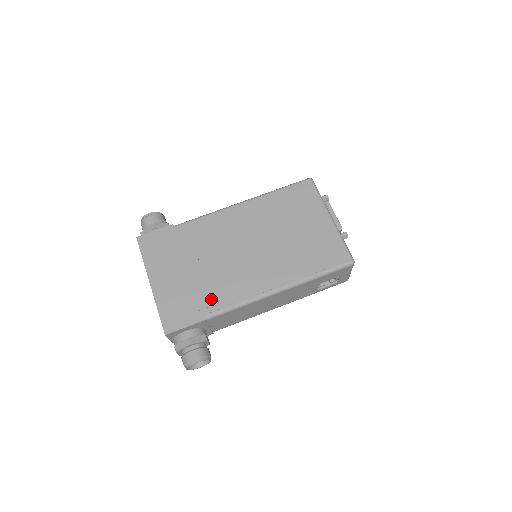
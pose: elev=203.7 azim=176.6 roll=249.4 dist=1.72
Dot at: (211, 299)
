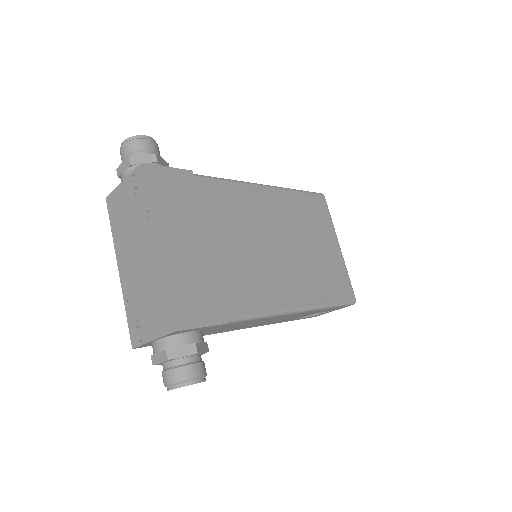
Dot at: (235, 296)
